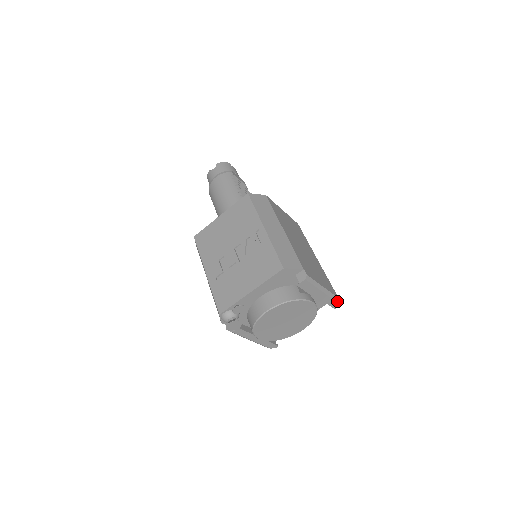
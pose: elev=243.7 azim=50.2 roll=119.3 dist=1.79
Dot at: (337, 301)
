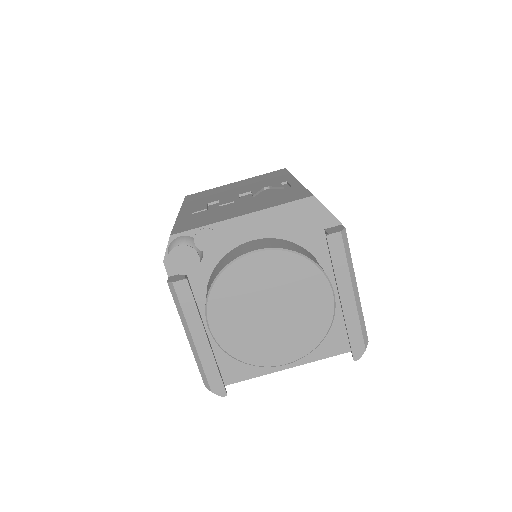
Dot at: (365, 342)
